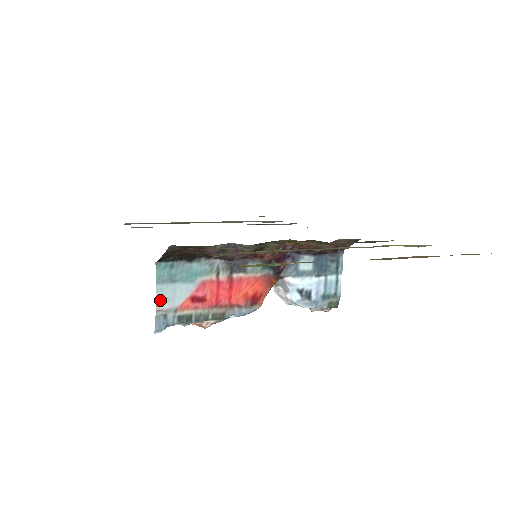
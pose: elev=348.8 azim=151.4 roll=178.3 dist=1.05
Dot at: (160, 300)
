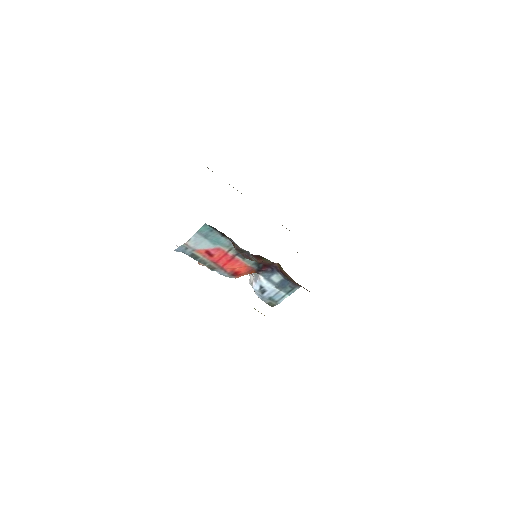
Dot at: (191, 240)
